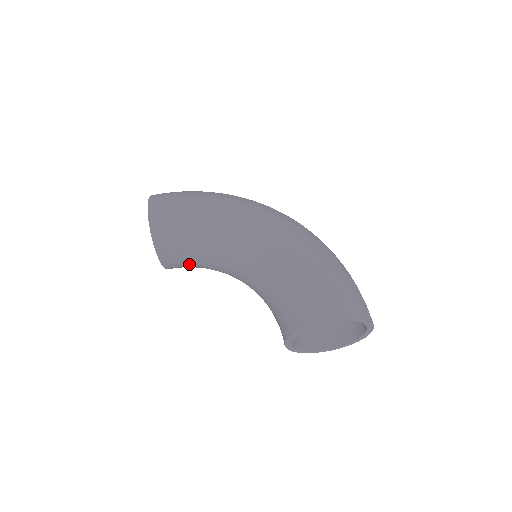
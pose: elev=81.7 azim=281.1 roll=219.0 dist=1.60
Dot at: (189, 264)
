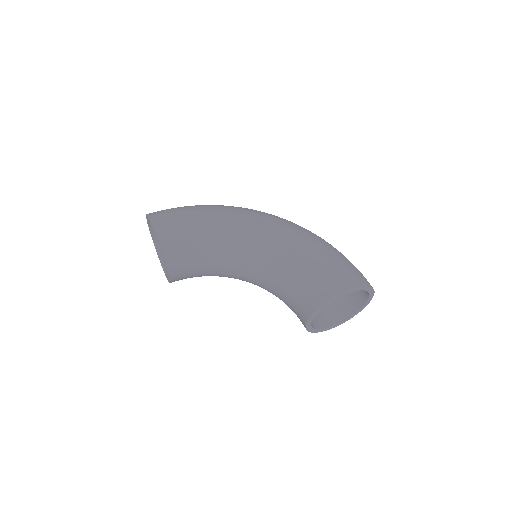
Dot at: (195, 273)
